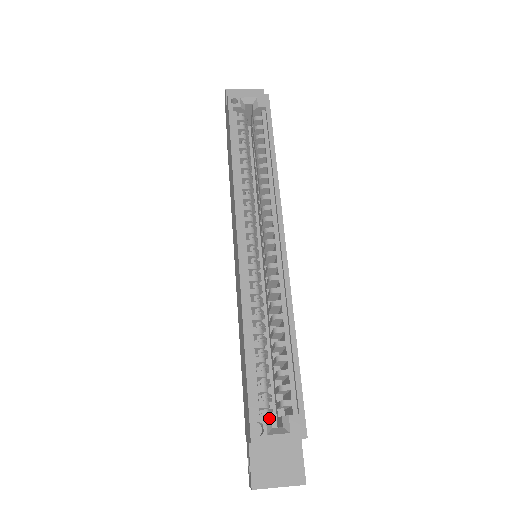
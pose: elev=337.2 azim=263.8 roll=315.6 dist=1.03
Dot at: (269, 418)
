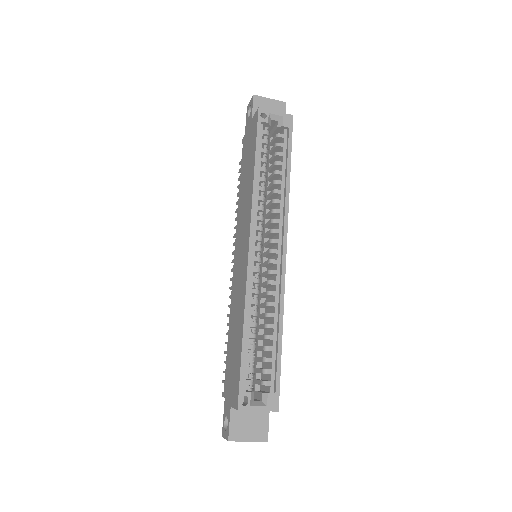
Dot at: (253, 393)
